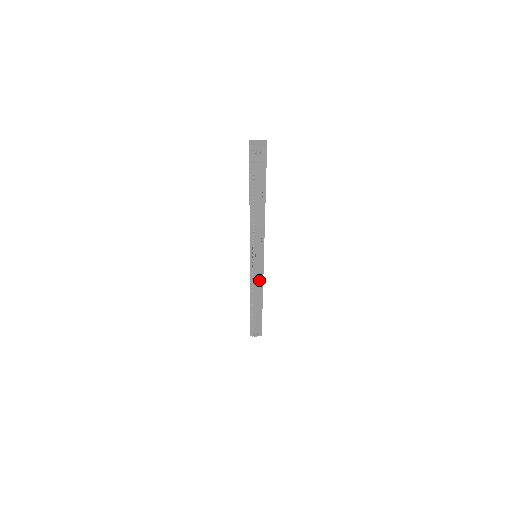
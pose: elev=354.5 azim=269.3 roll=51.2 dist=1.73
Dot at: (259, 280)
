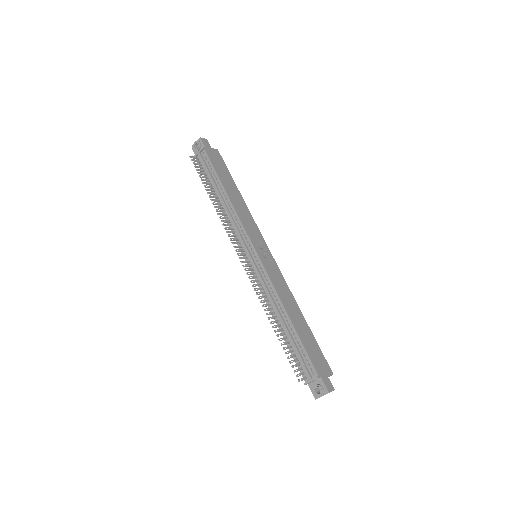
Dot at: (266, 281)
